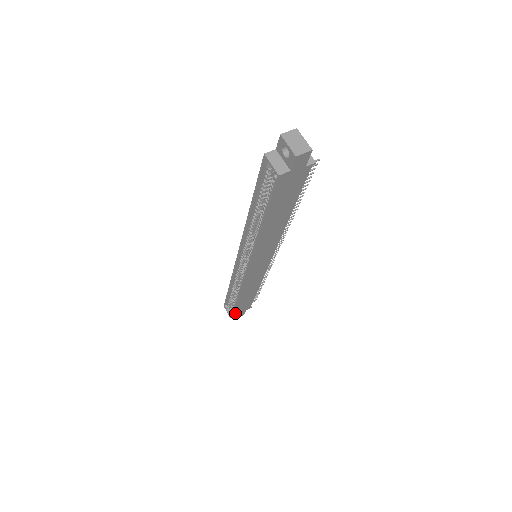
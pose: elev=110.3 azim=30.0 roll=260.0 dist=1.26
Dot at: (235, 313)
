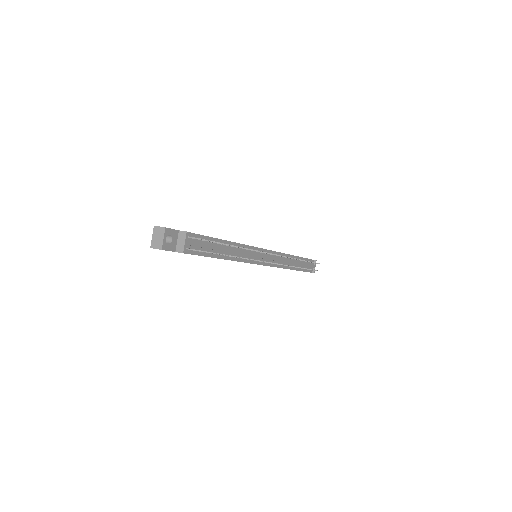
Dot at: occluded
